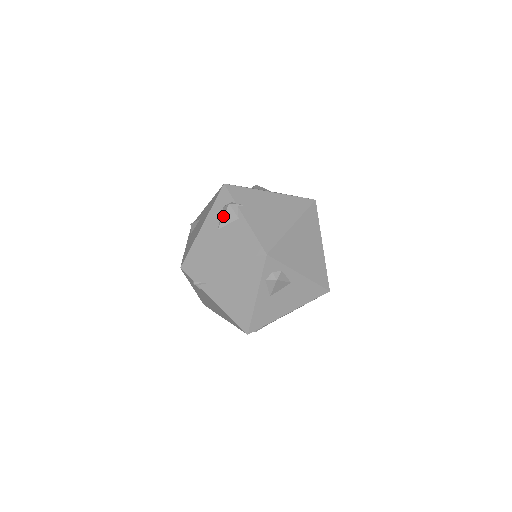
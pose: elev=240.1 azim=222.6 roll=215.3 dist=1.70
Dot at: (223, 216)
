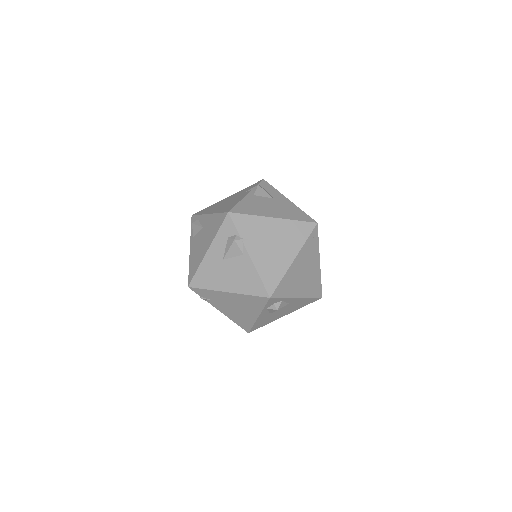
Dot at: (228, 249)
